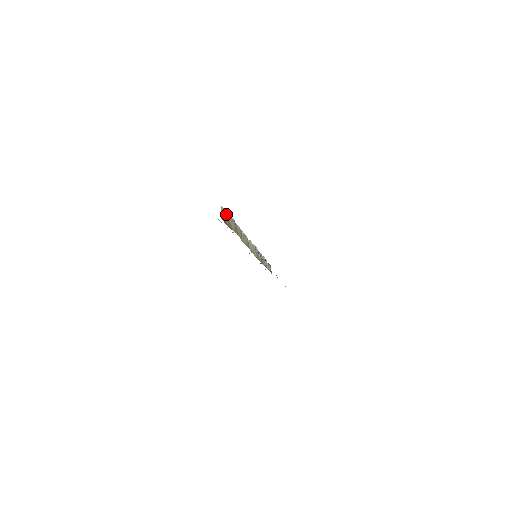
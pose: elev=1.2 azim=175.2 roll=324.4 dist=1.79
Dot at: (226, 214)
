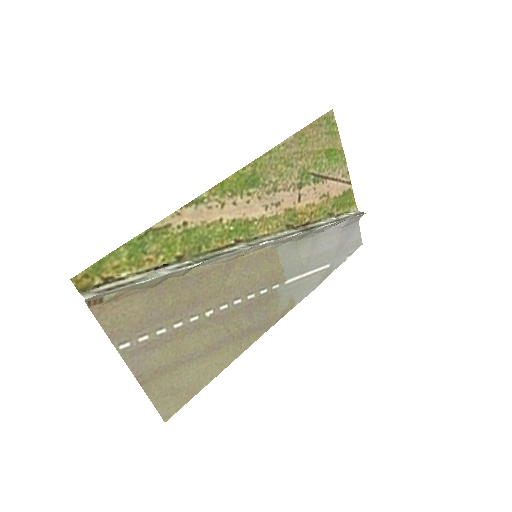
Dot at: (113, 291)
